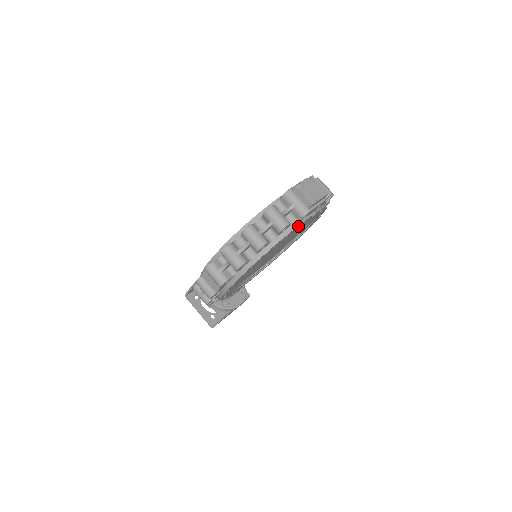
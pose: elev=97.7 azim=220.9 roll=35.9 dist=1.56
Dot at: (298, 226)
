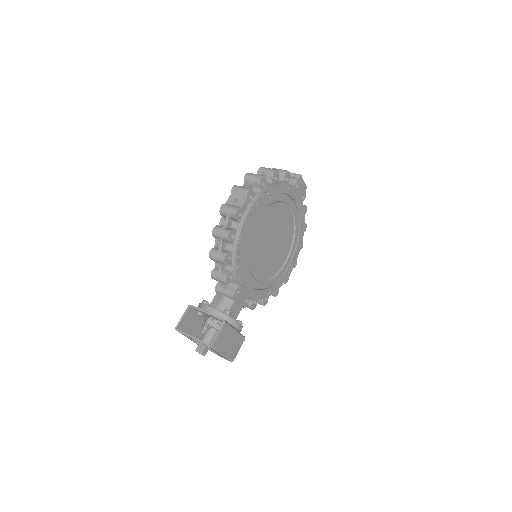
Dot at: (293, 191)
